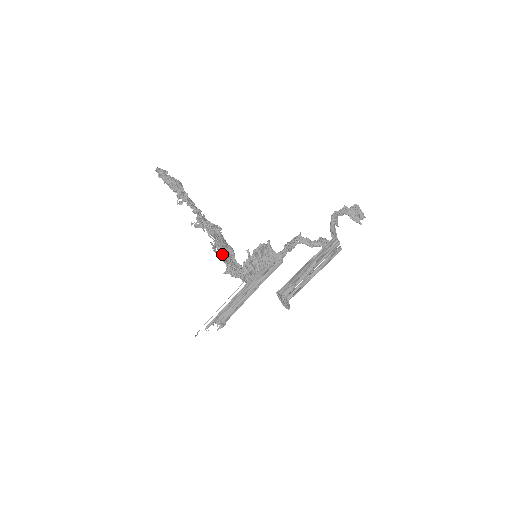
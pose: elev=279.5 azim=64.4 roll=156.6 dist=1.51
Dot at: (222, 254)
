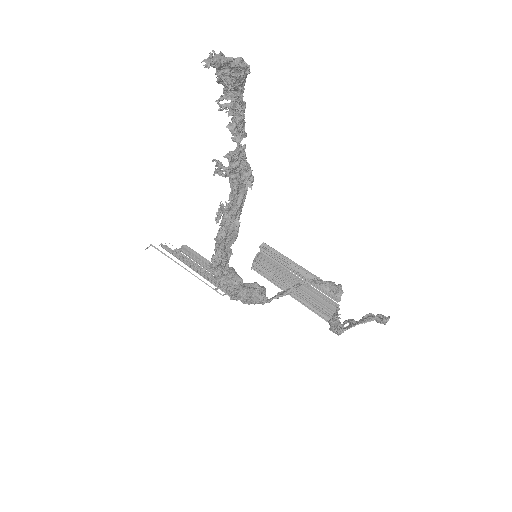
Dot at: (218, 241)
